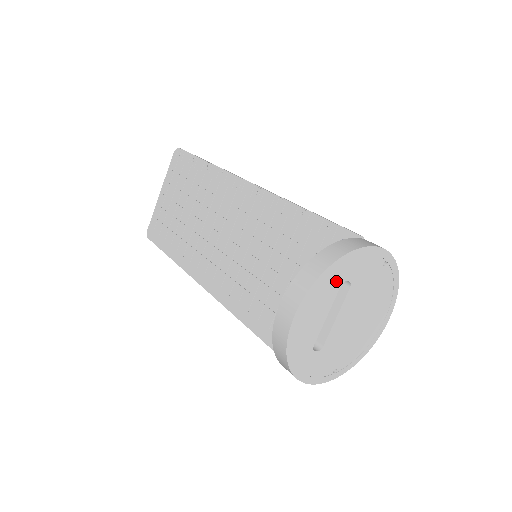
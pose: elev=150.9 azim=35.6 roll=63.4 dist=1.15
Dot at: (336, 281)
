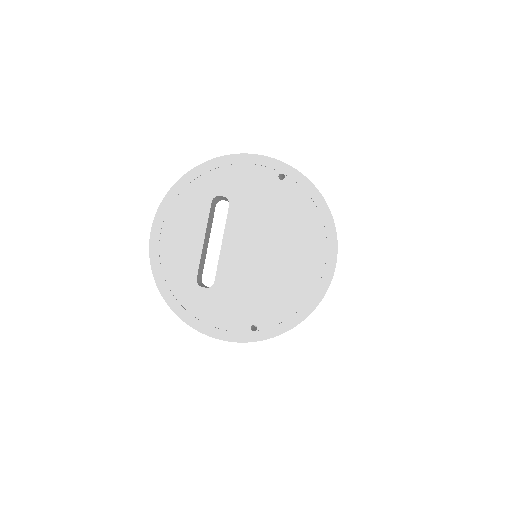
Dot at: (202, 195)
